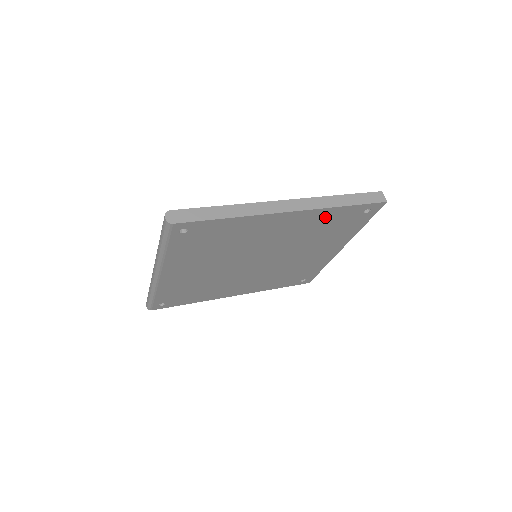
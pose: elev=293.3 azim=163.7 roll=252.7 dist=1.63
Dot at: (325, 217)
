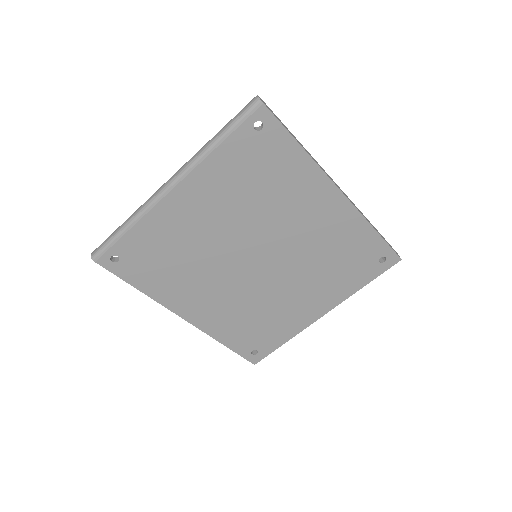
Dot at: (353, 234)
